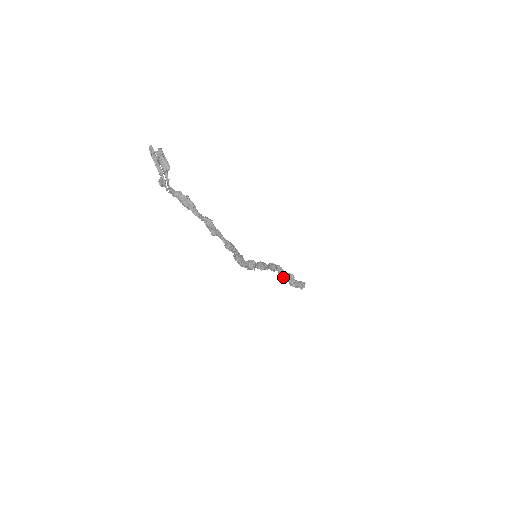
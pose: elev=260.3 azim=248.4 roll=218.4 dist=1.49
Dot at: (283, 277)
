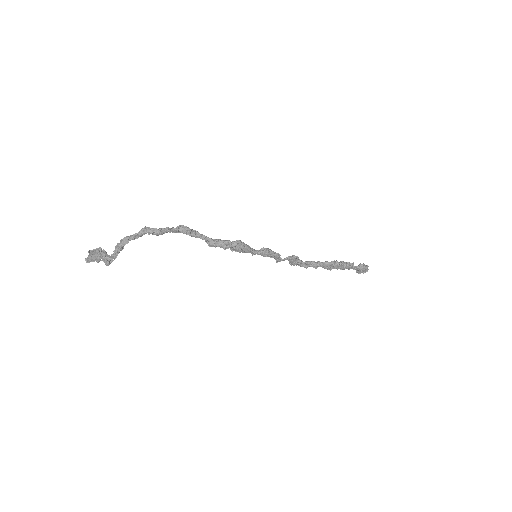
Dot at: (324, 266)
